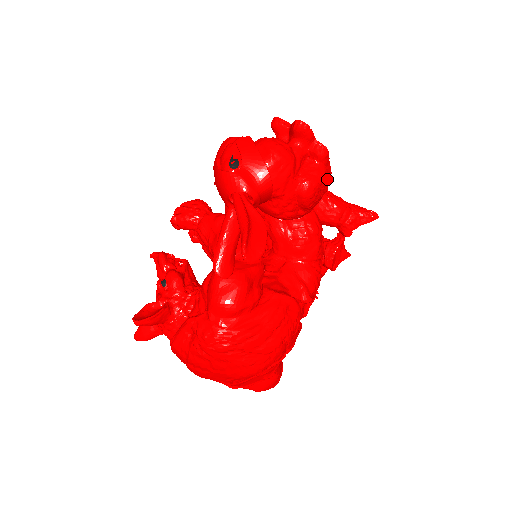
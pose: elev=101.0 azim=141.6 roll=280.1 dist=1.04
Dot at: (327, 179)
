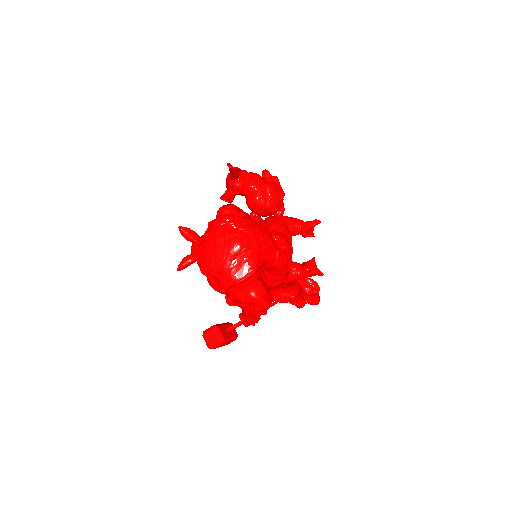
Dot at: (280, 190)
